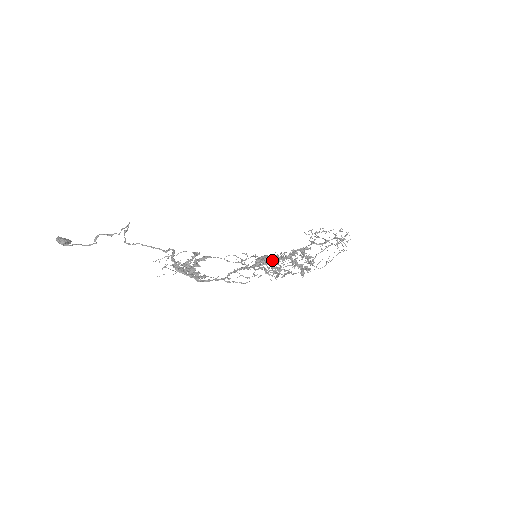
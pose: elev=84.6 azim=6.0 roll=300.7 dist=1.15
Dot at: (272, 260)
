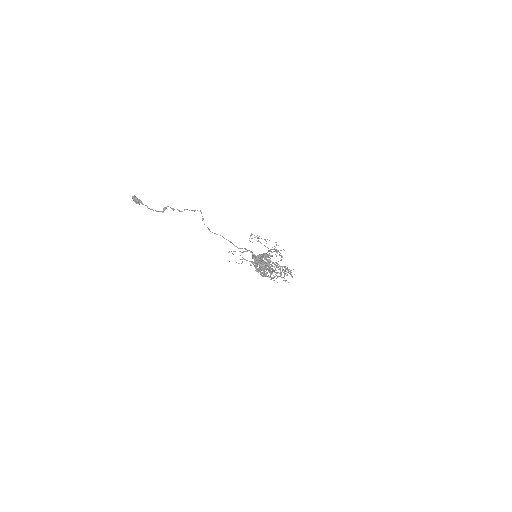
Dot at: occluded
